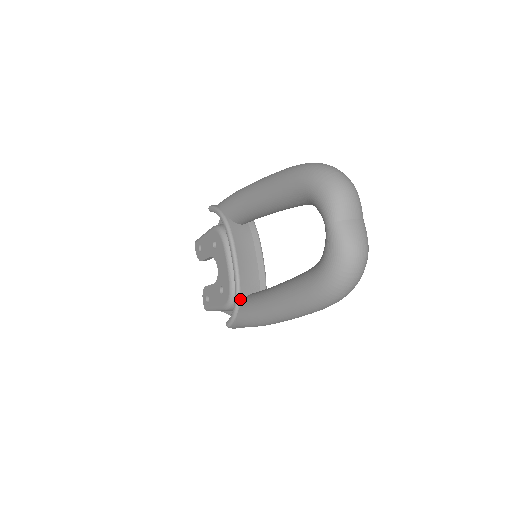
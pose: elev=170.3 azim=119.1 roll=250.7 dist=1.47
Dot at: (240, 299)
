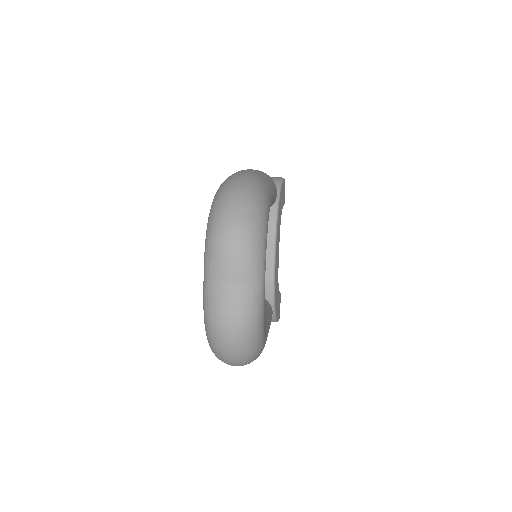
Dot at: occluded
